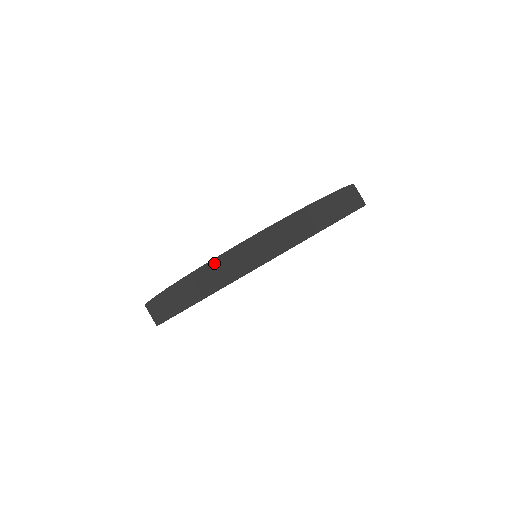
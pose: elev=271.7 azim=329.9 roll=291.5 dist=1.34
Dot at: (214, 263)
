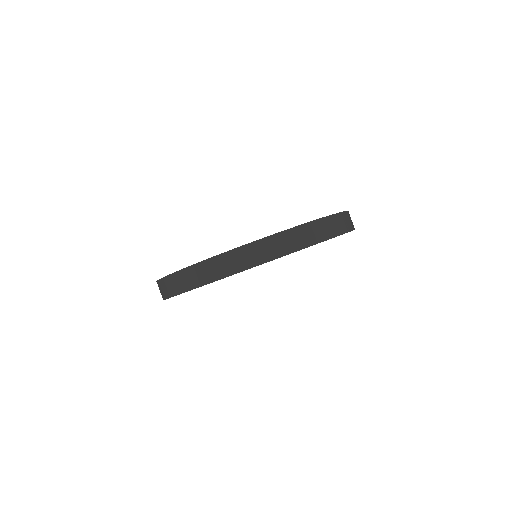
Dot at: (200, 265)
